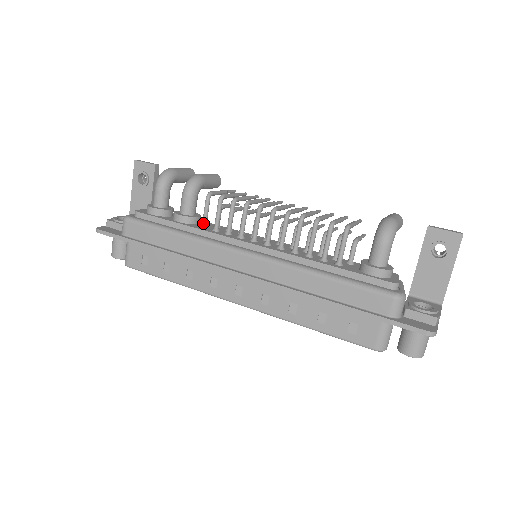
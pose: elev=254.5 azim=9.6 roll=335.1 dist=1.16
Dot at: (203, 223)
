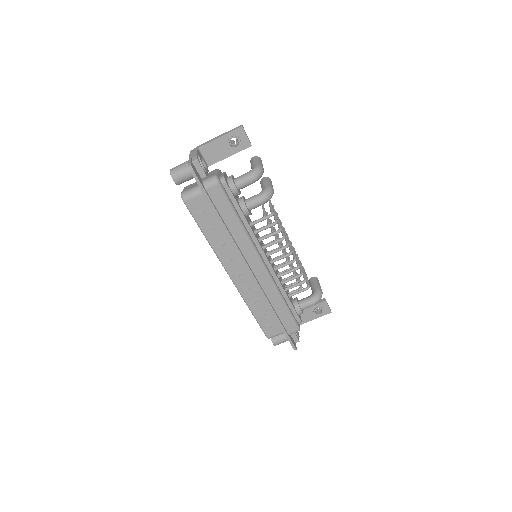
Dot at: (254, 224)
